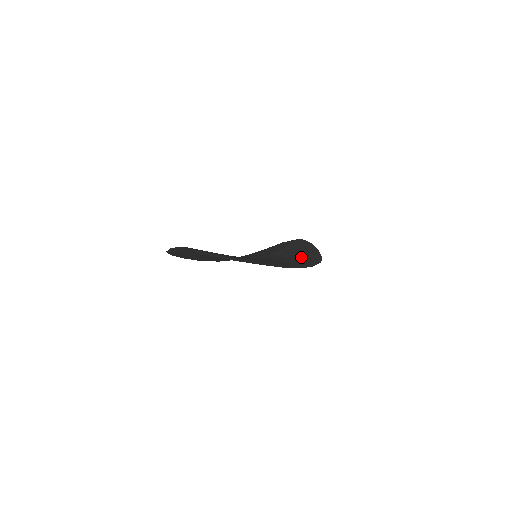
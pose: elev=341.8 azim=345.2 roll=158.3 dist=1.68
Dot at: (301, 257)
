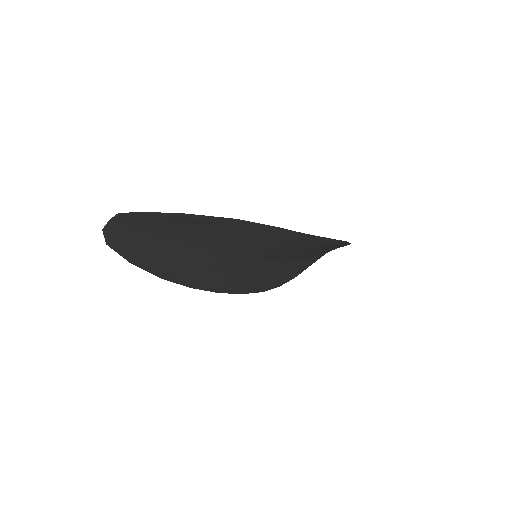
Dot at: occluded
